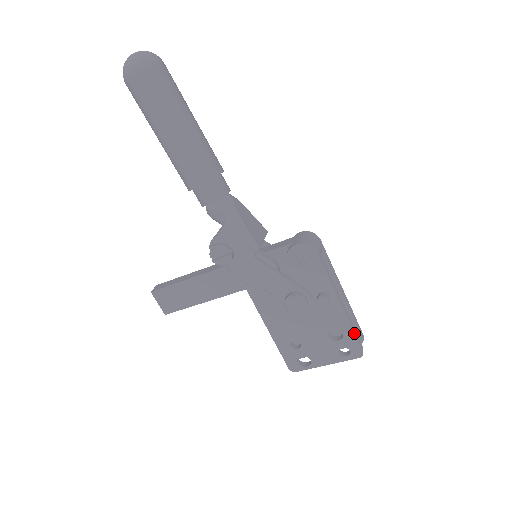
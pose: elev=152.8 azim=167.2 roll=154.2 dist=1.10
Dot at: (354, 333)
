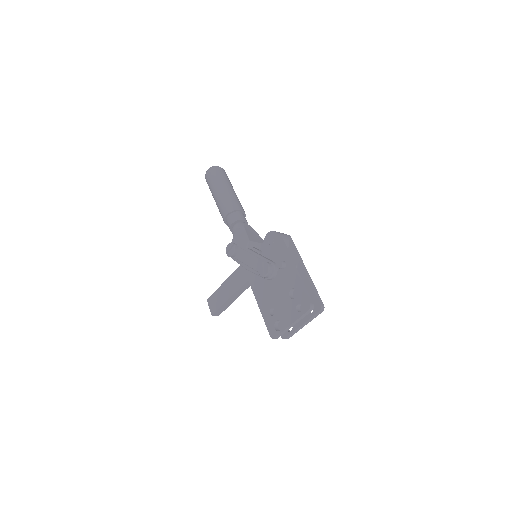
Dot at: (303, 288)
